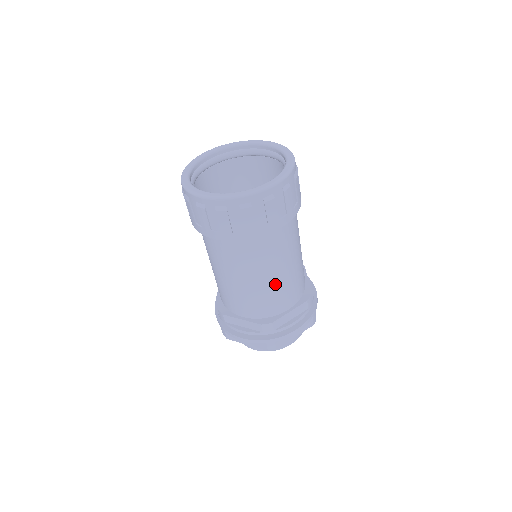
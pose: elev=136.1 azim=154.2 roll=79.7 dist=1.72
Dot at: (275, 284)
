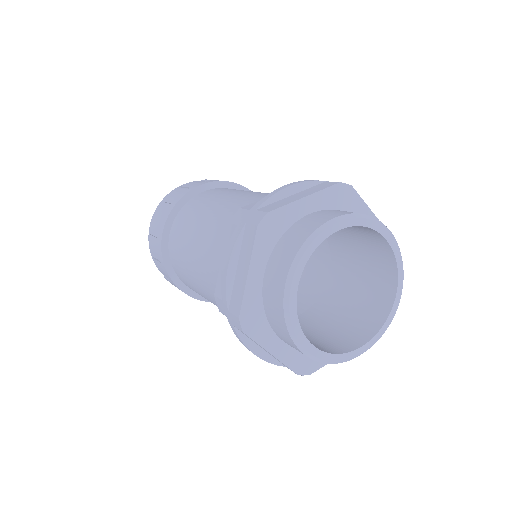
Dot at: (231, 202)
